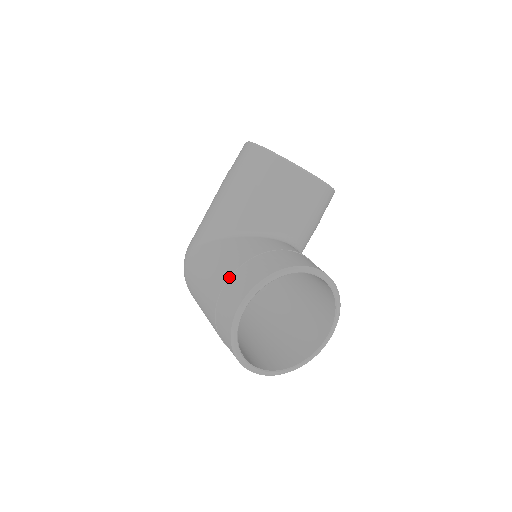
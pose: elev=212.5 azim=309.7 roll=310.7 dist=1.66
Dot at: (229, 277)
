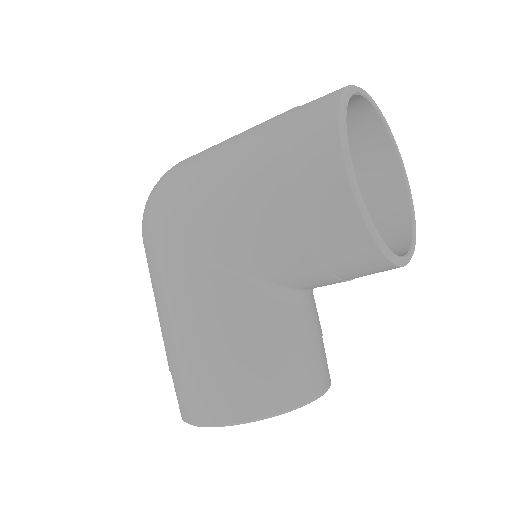
Dot at: (208, 370)
